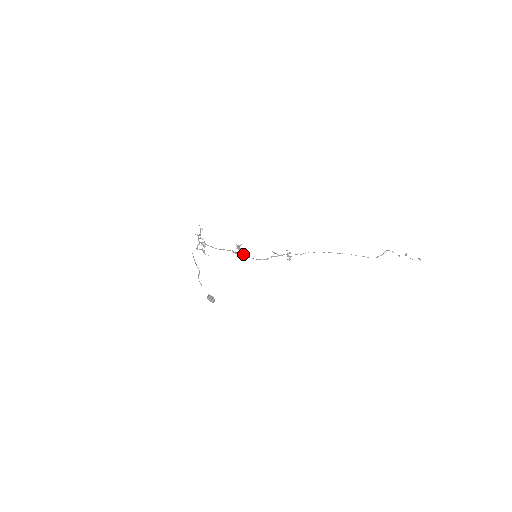
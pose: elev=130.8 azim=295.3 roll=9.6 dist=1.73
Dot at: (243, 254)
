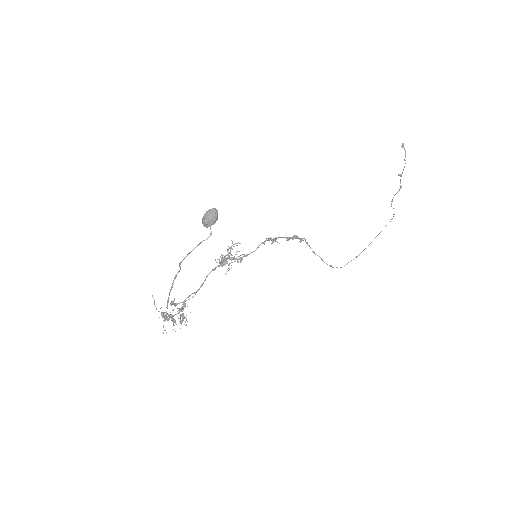
Dot at: (230, 247)
